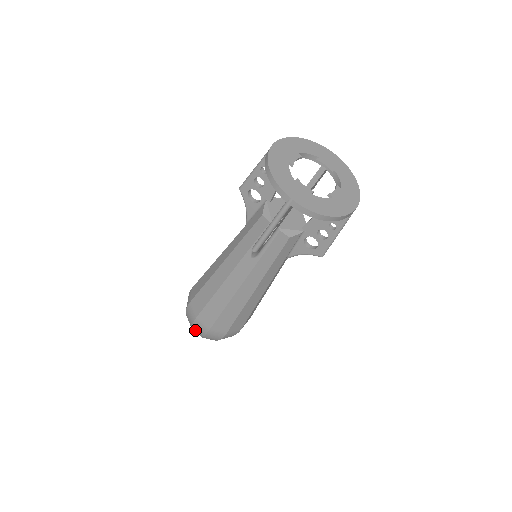
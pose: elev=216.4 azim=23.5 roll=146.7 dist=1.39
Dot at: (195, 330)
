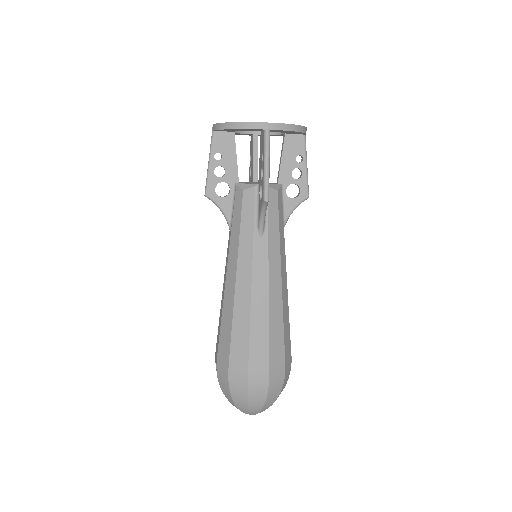
Dot at: occluded
